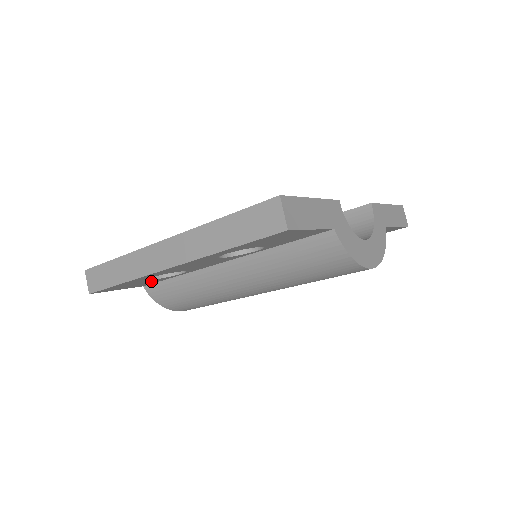
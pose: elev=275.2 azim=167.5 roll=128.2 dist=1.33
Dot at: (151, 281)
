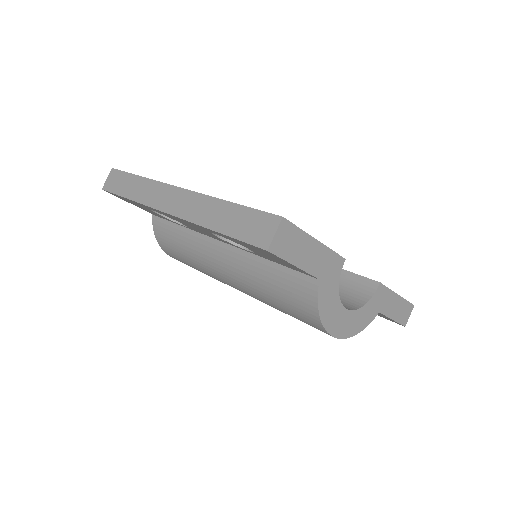
Dot at: occluded
